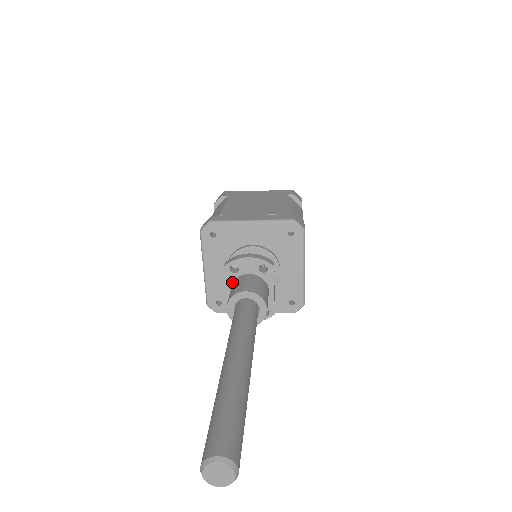
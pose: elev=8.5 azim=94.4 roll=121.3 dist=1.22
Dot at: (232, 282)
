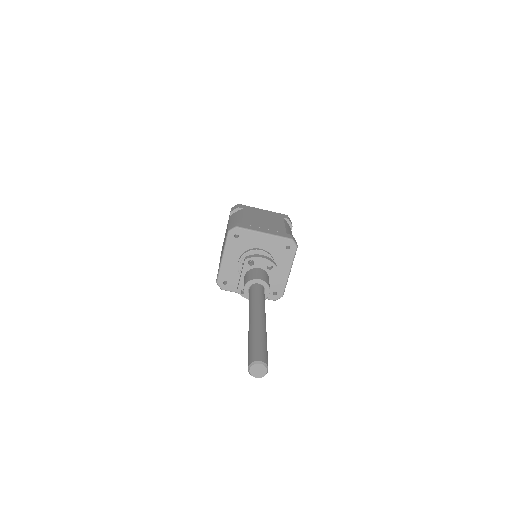
Dot at: (247, 271)
